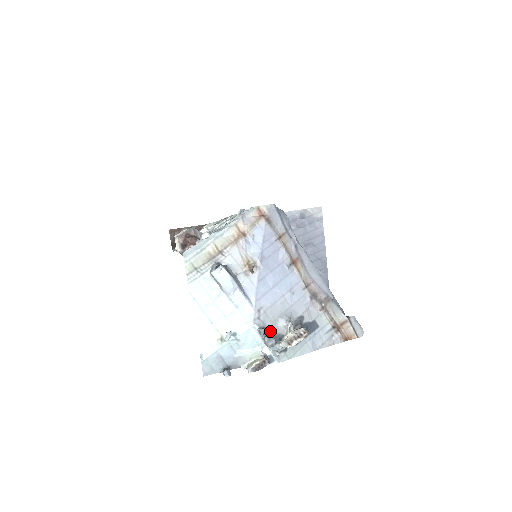
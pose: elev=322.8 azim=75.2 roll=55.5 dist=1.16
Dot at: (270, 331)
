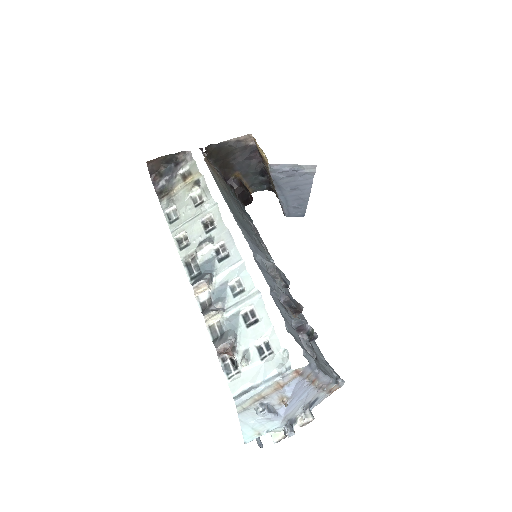
Dot at: (290, 421)
